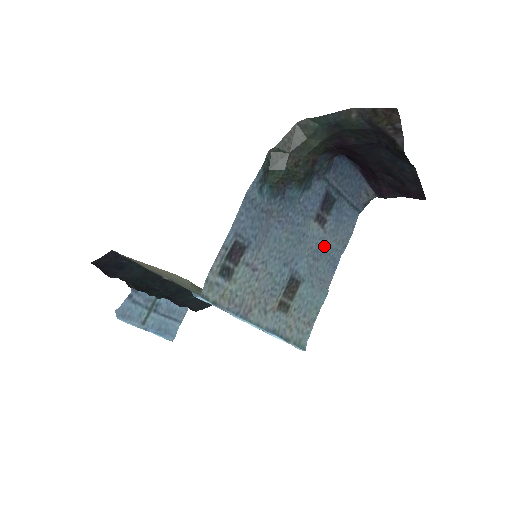
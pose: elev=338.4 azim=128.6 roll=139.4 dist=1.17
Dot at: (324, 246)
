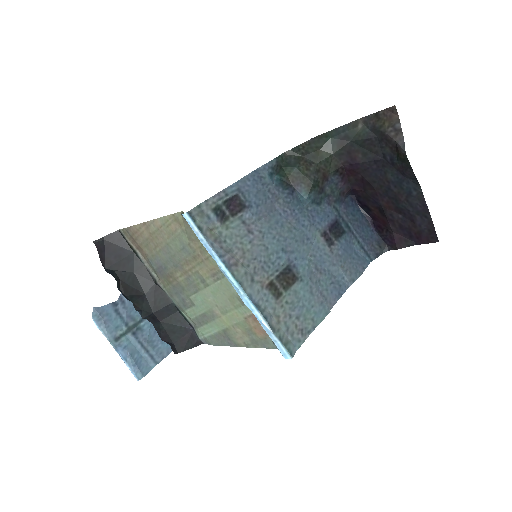
Dot at: (329, 264)
